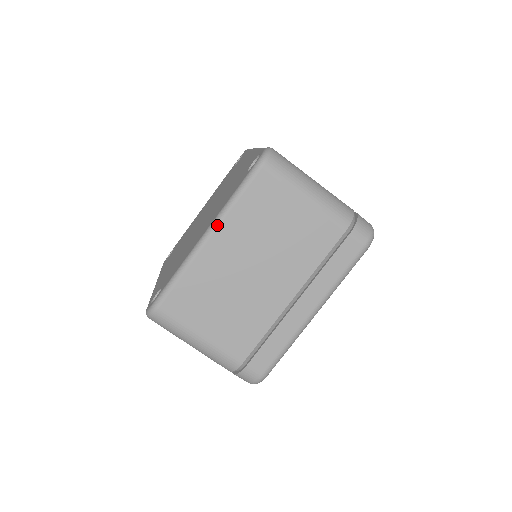
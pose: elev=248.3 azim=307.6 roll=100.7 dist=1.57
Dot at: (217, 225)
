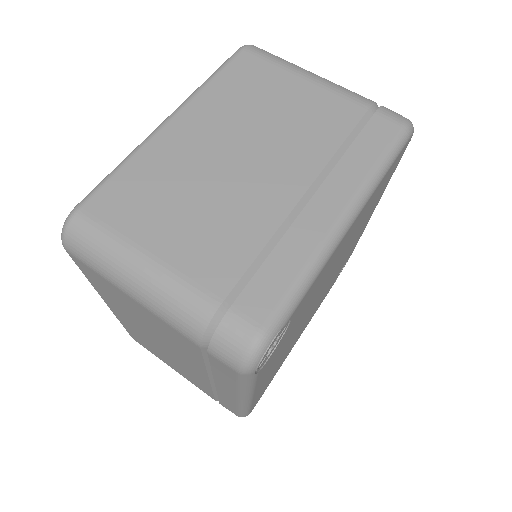
Dot at: (183, 105)
